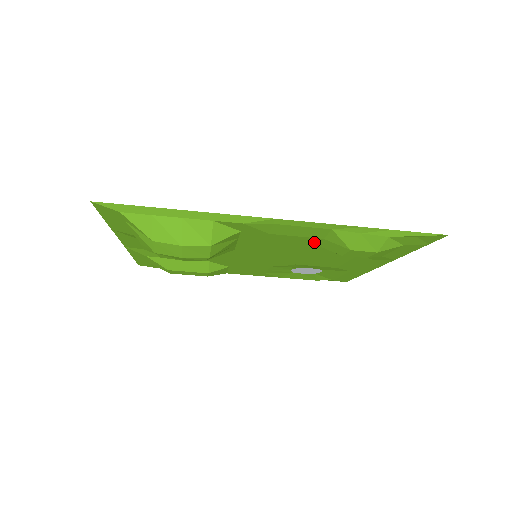
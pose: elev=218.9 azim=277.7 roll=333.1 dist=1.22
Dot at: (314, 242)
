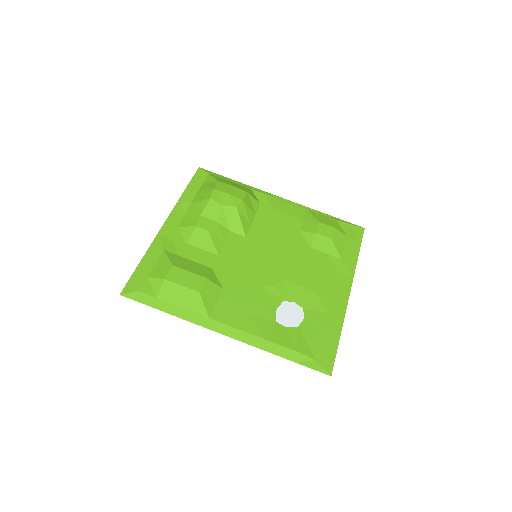
Dot at: (298, 226)
